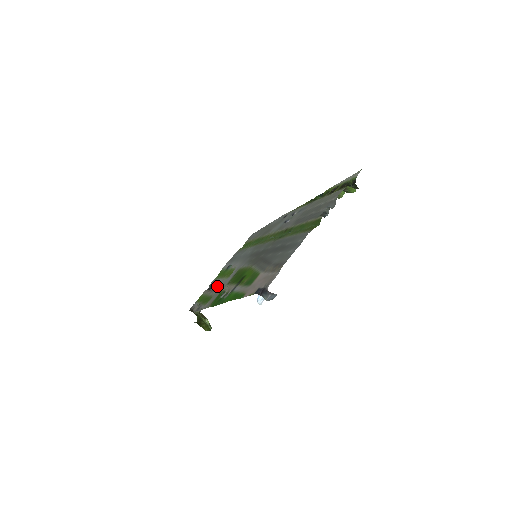
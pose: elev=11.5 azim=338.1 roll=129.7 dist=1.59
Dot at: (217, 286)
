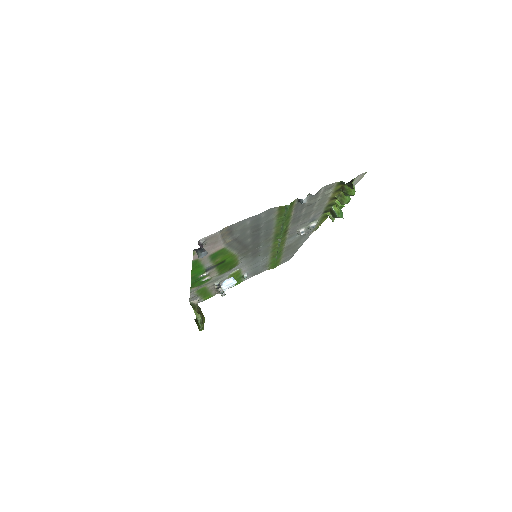
Dot at: occluded
